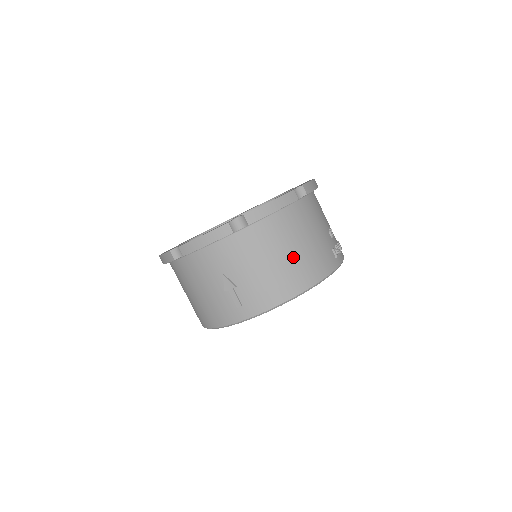
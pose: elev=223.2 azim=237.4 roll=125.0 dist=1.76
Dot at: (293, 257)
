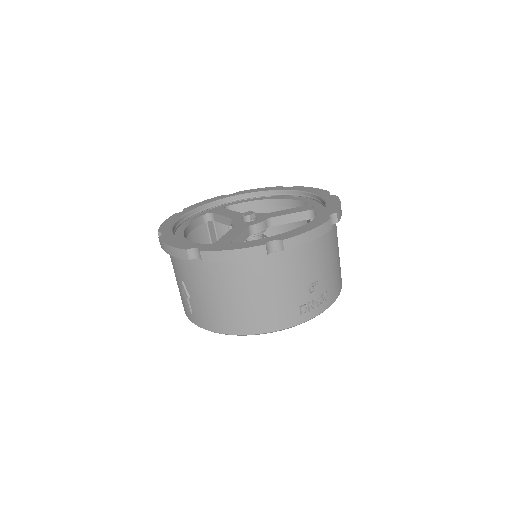
Dot at: (242, 303)
